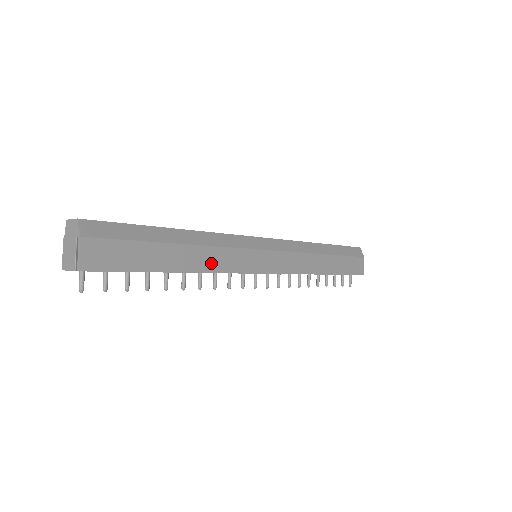
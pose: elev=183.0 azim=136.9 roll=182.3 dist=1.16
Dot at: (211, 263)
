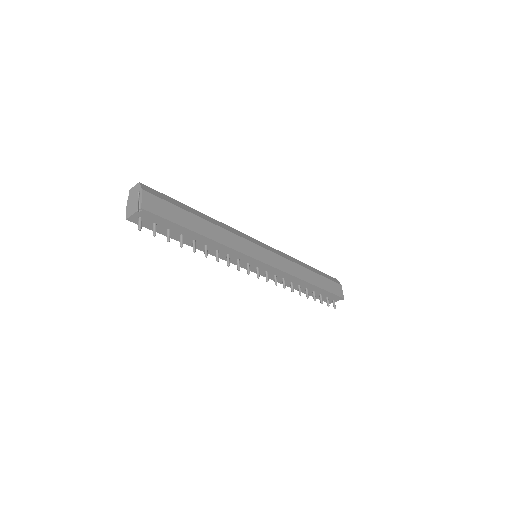
Dot at: (225, 239)
